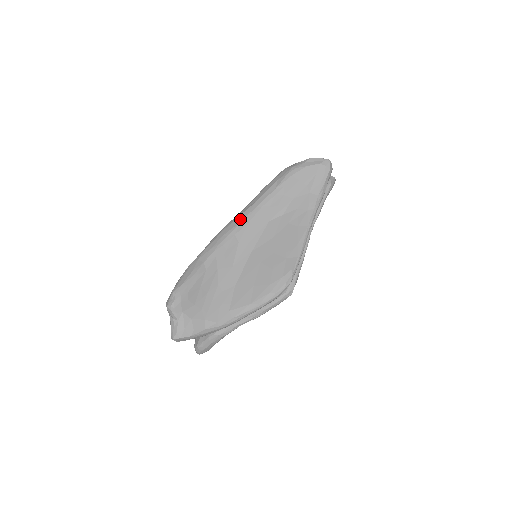
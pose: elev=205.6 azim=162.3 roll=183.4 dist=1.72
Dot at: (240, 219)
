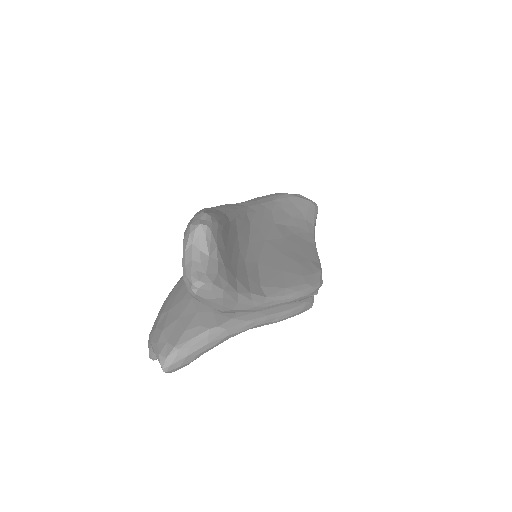
Dot at: (245, 204)
